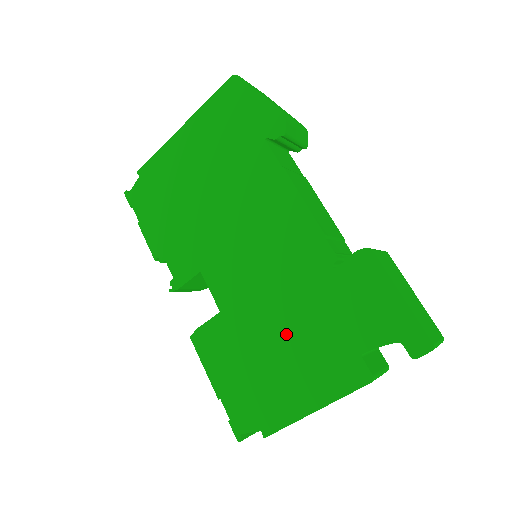
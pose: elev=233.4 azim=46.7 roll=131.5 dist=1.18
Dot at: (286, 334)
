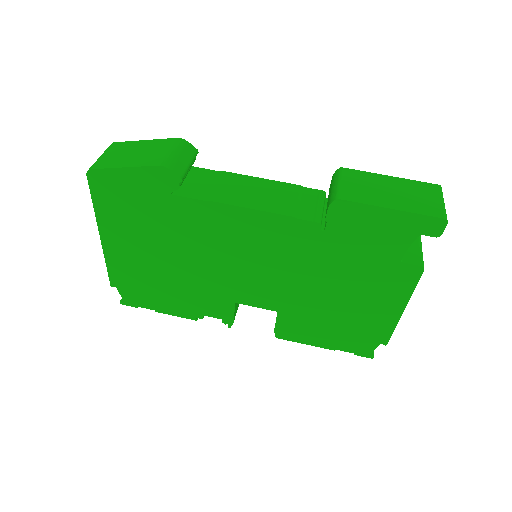
Dot at: (336, 289)
